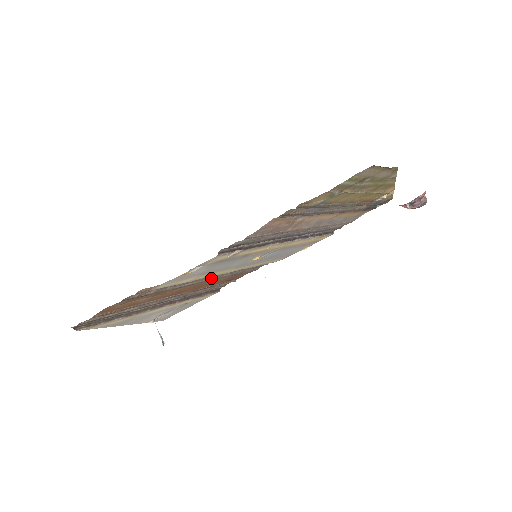
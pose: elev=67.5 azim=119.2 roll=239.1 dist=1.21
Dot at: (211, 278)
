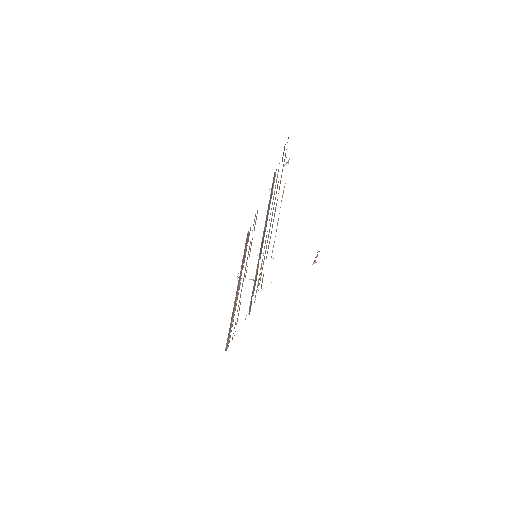
Dot at: (245, 267)
